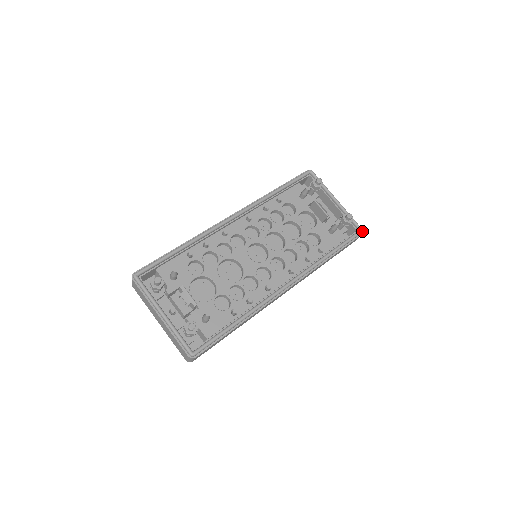
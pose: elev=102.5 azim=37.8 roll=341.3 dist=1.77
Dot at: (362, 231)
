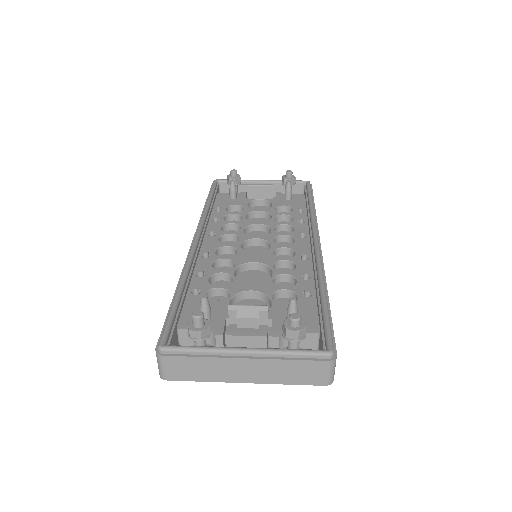
Dot at: (309, 182)
